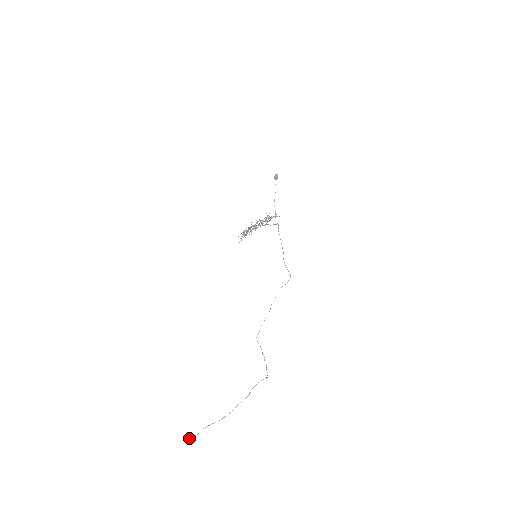
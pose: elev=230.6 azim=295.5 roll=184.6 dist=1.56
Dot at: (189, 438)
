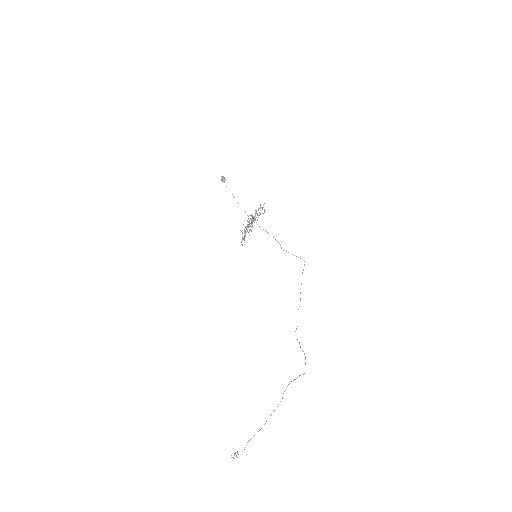
Dot at: (234, 455)
